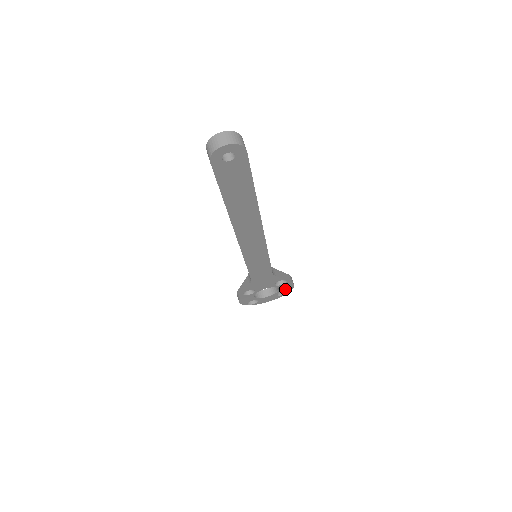
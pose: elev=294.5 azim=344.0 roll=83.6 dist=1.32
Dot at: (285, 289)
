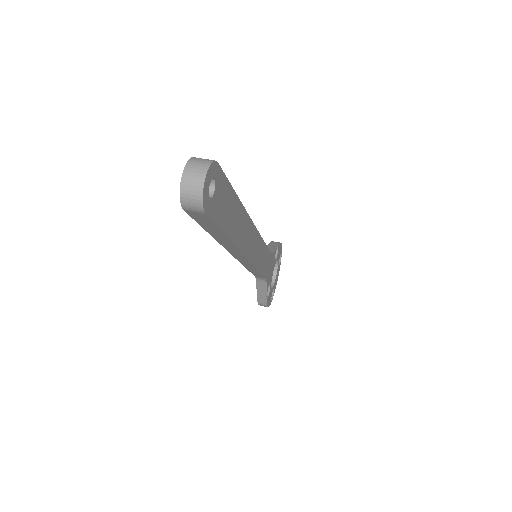
Dot at: (279, 255)
